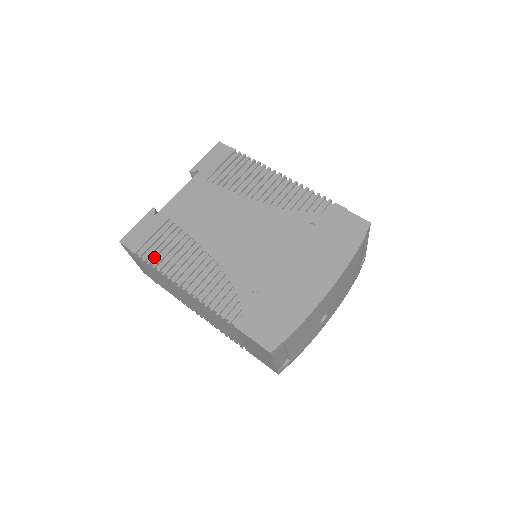
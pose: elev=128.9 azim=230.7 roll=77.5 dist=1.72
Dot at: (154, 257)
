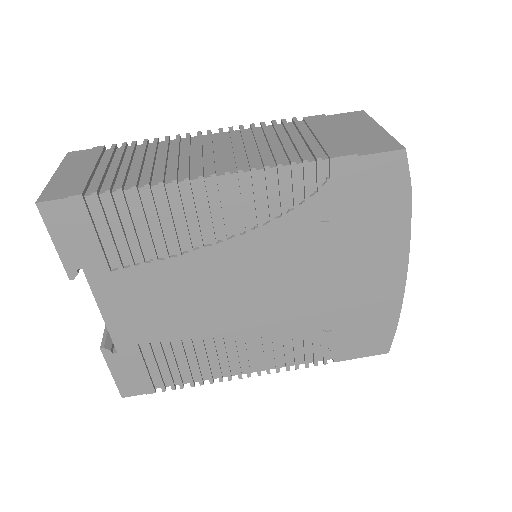
Dot at: (180, 381)
